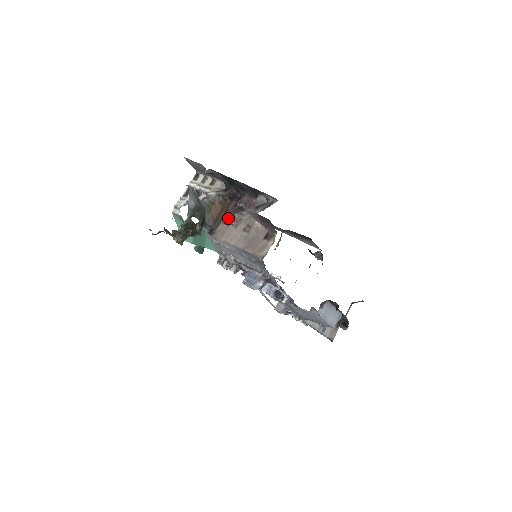
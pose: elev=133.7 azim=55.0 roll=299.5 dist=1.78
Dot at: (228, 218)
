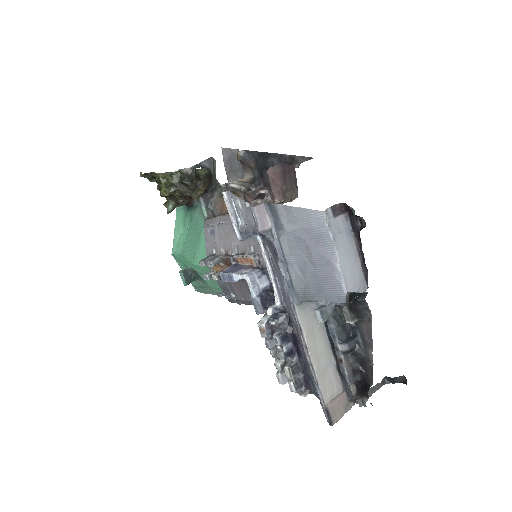
Dot at: occluded
